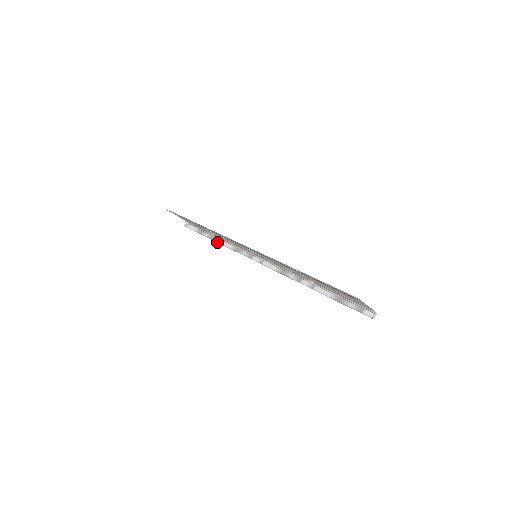
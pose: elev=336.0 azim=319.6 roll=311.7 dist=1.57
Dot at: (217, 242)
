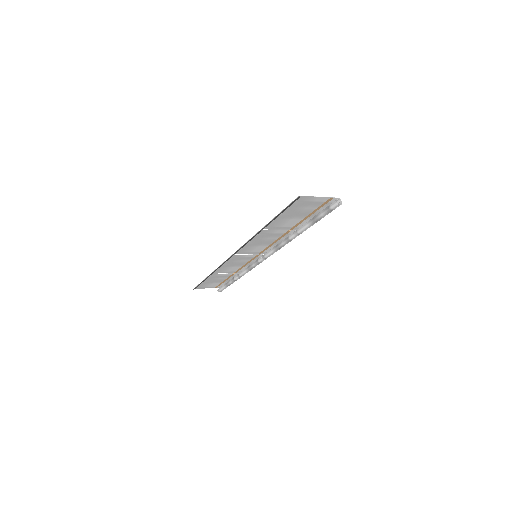
Dot at: (238, 278)
